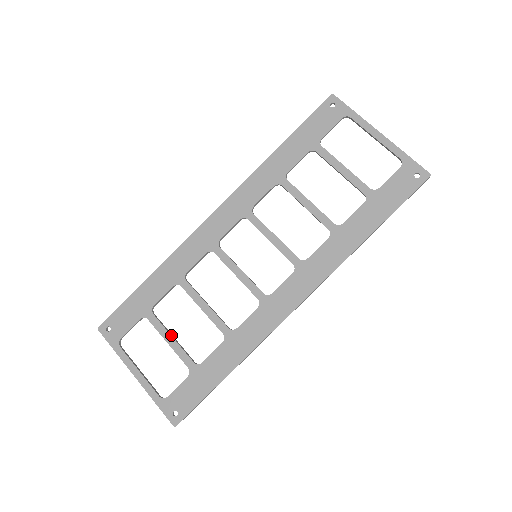
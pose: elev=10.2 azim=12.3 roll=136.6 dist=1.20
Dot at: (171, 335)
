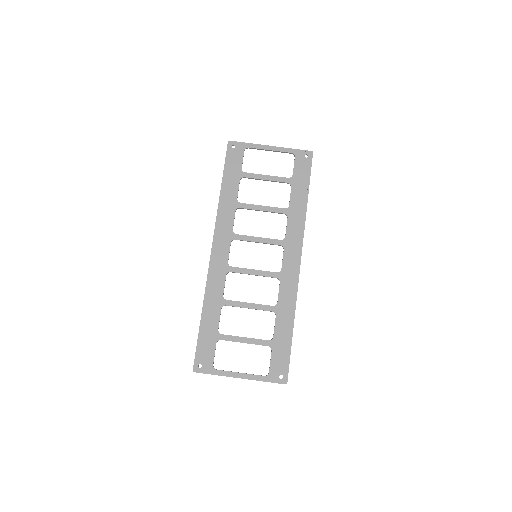
Dot at: (243, 337)
